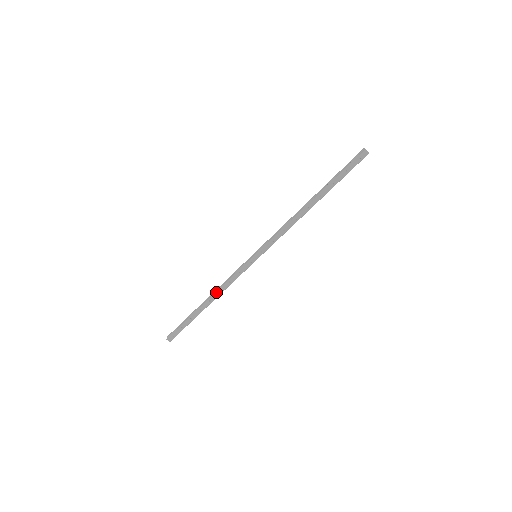
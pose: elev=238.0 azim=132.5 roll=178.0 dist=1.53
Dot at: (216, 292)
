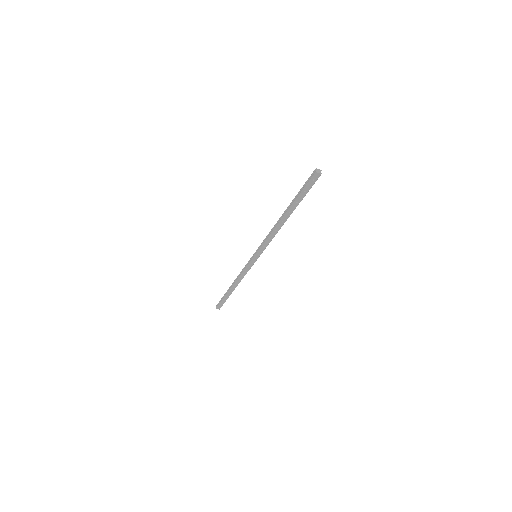
Dot at: (236, 281)
